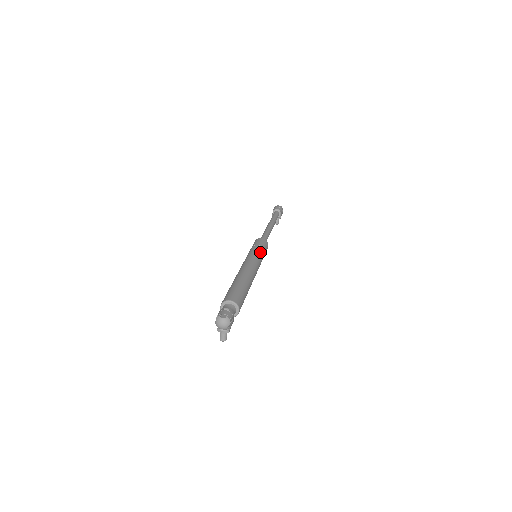
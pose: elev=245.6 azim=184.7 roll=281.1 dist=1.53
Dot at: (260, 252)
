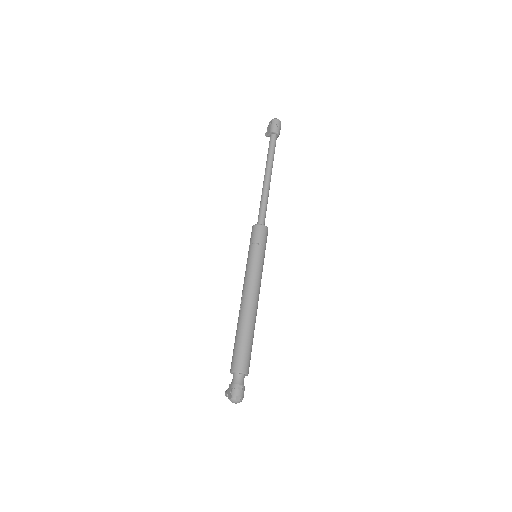
Dot at: (263, 260)
